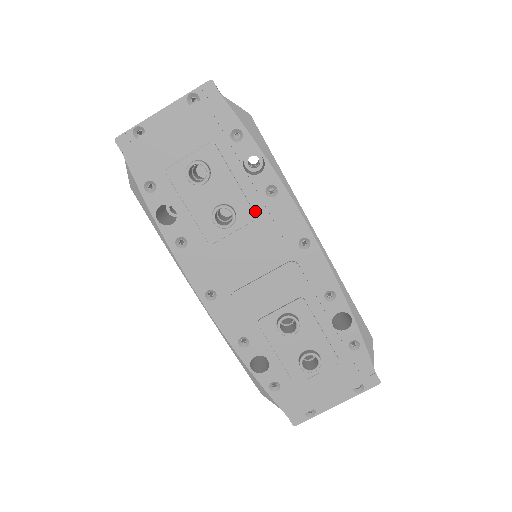
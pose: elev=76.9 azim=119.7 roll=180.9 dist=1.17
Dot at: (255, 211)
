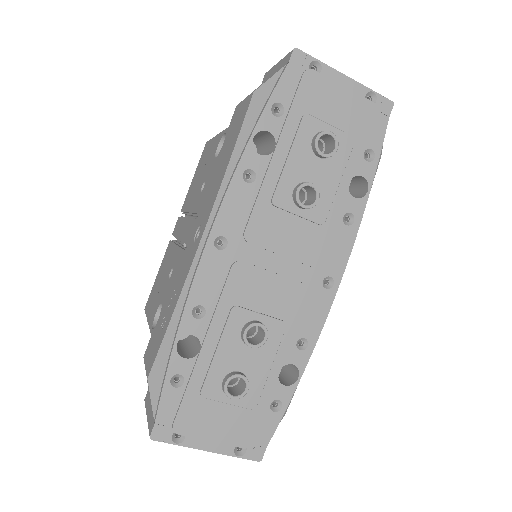
Dot at: (325, 219)
